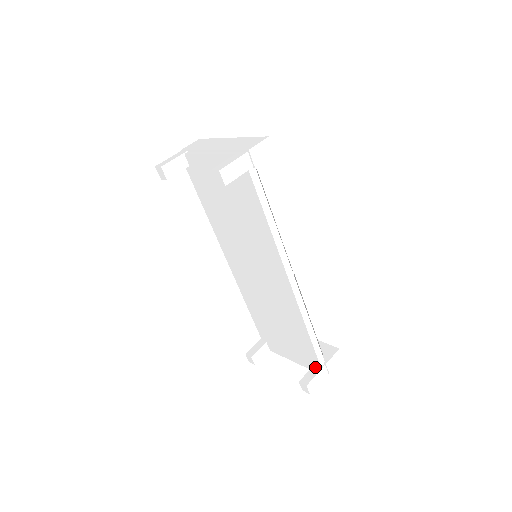
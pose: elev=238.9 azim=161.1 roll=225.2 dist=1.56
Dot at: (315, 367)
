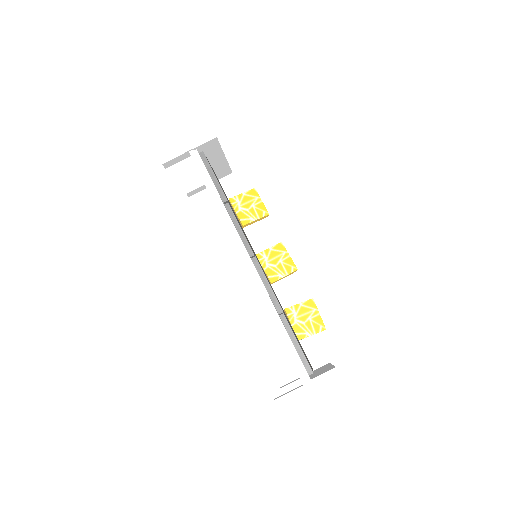
Dot at: occluded
